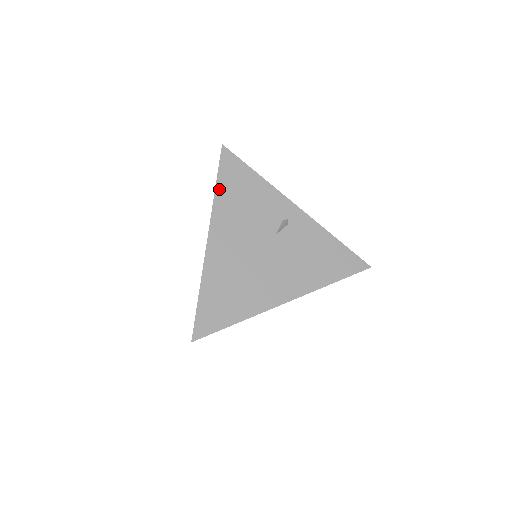
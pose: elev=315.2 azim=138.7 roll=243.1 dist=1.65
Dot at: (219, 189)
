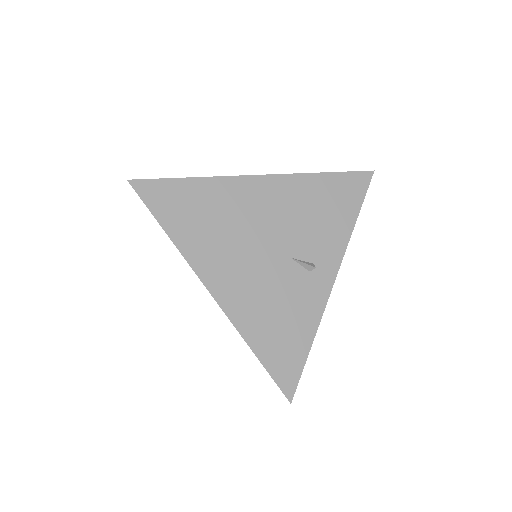
Dot at: (323, 177)
